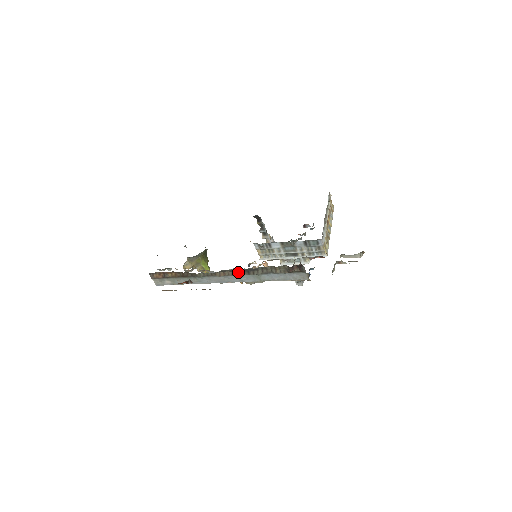
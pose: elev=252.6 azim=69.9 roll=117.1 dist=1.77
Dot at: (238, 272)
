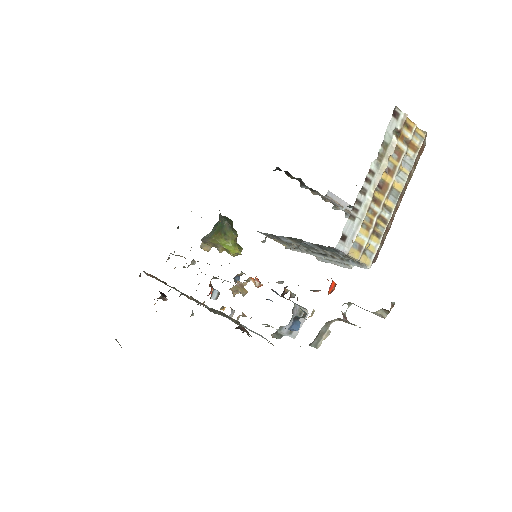
Dot at: (199, 302)
